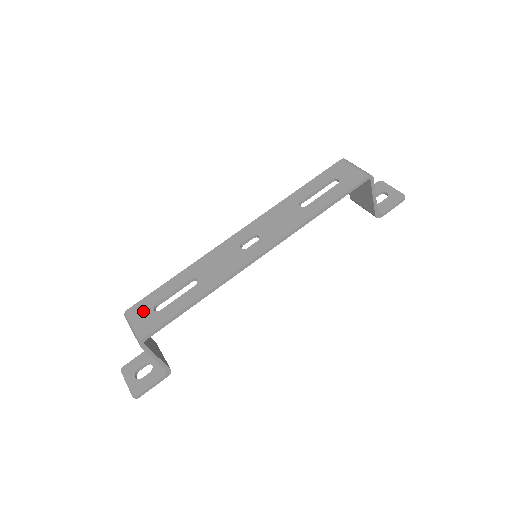
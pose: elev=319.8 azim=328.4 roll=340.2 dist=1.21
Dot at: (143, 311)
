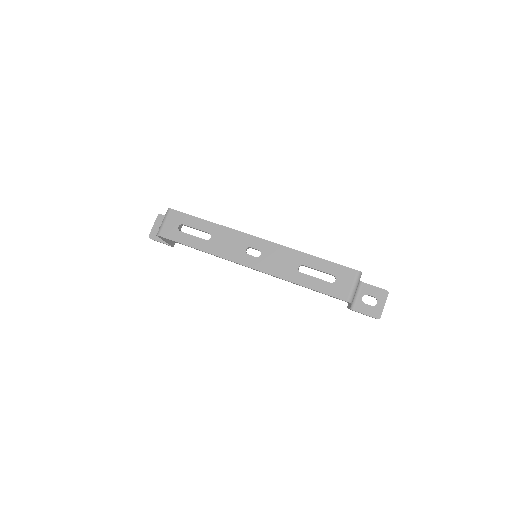
Dot at: (174, 220)
